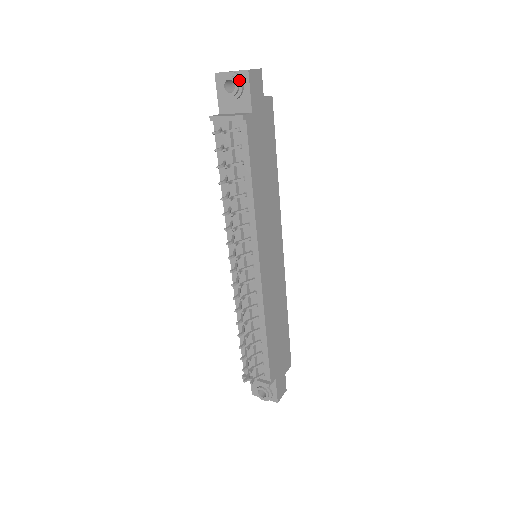
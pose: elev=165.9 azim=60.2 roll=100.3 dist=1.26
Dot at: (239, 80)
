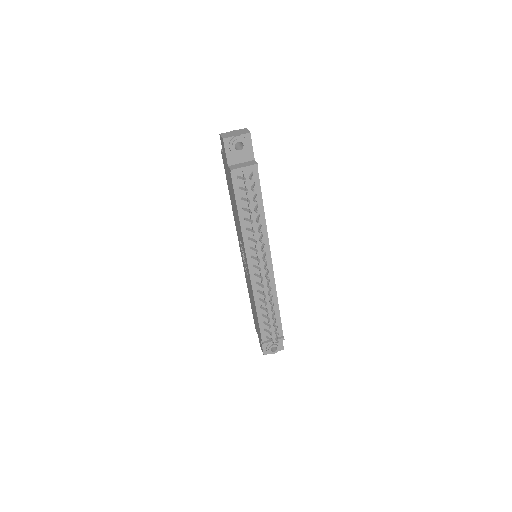
Dot at: (245, 140)
